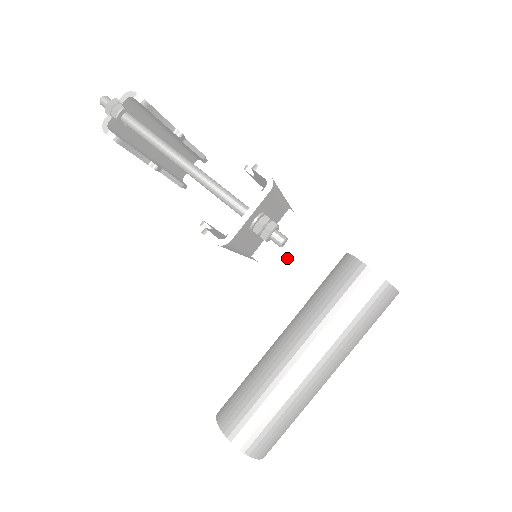
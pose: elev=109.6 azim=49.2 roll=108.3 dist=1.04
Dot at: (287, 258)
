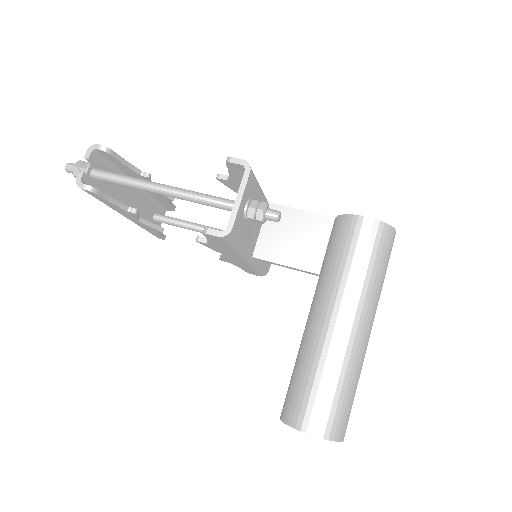
Dot at: (285, 245)
